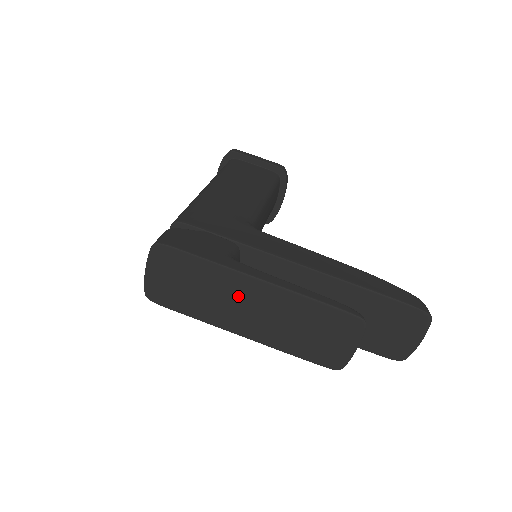
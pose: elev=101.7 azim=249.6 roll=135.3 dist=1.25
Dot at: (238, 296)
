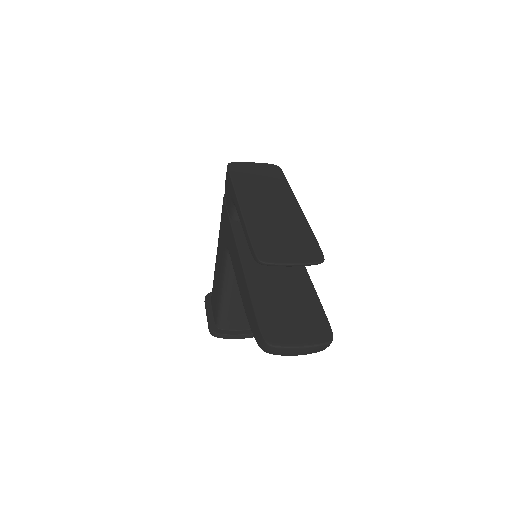
Dot at: (276, 199)
